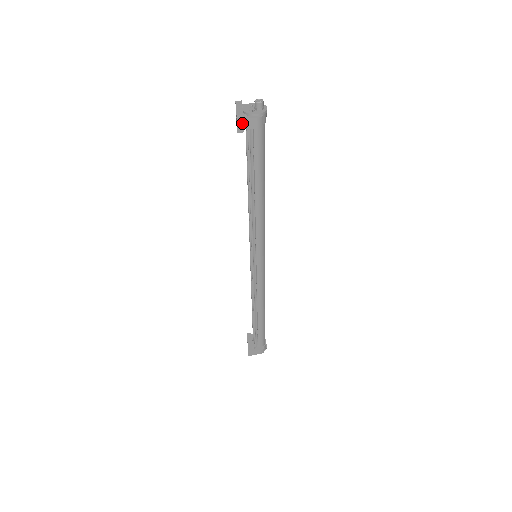
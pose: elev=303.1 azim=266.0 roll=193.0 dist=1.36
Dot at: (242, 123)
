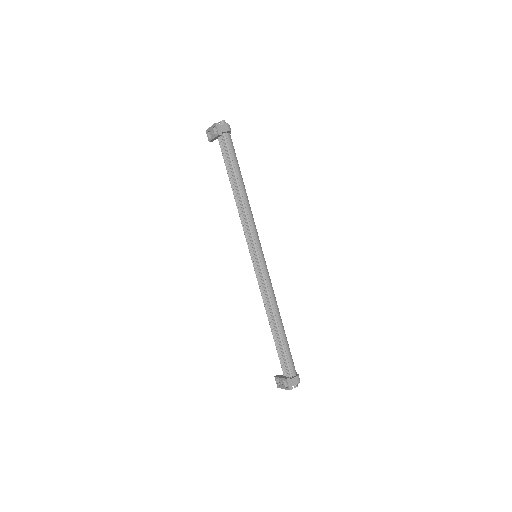
Dot at: (220, 128)
